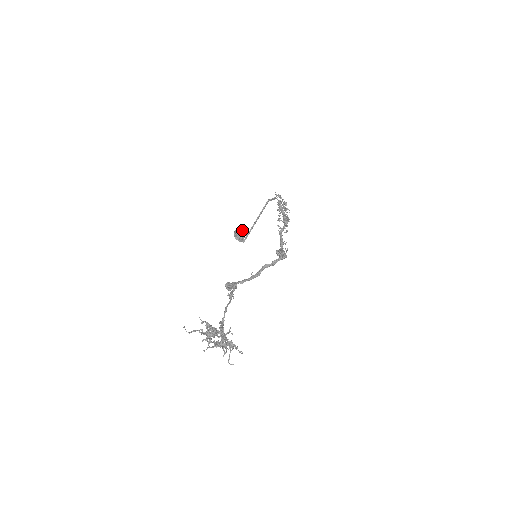
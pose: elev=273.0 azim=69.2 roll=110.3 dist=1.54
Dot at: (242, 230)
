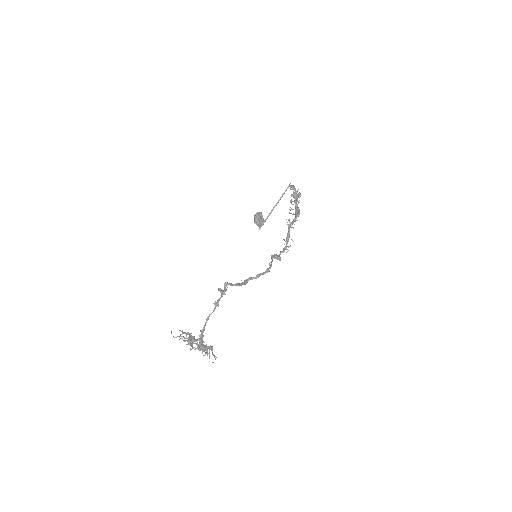
Dot at: occluded
